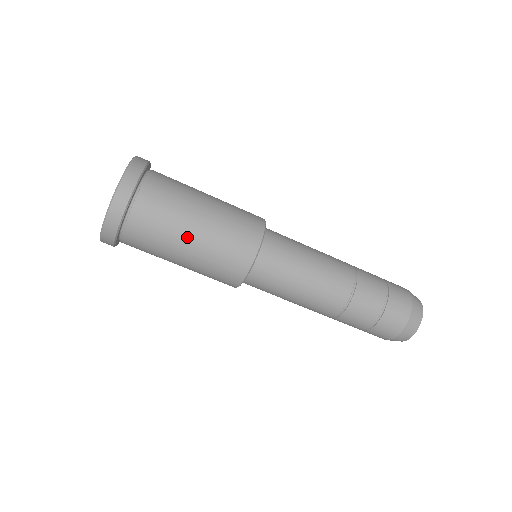
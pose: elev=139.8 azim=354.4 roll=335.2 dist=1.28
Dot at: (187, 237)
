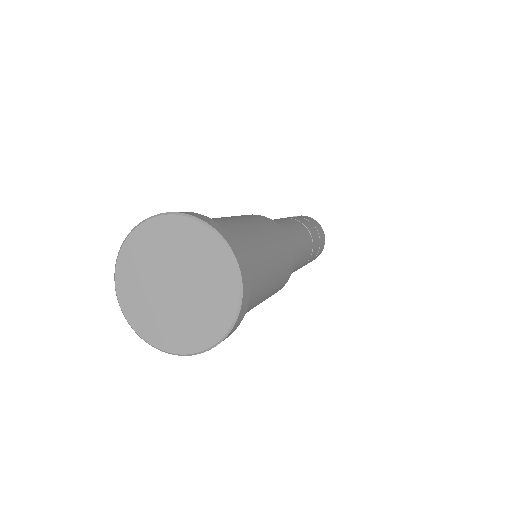
Dot at: occluded
